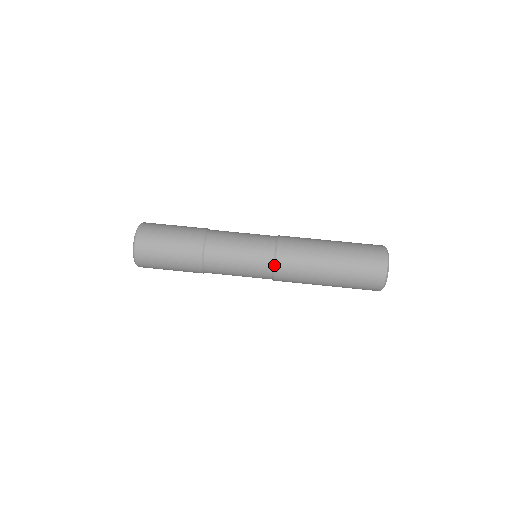
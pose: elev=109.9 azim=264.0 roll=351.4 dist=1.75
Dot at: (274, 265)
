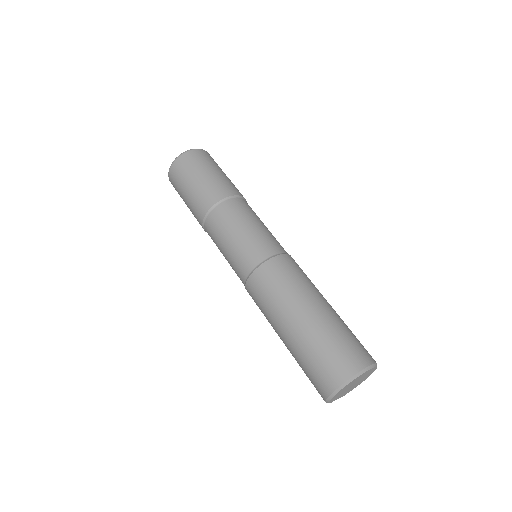
Dot at: (273, 256)
